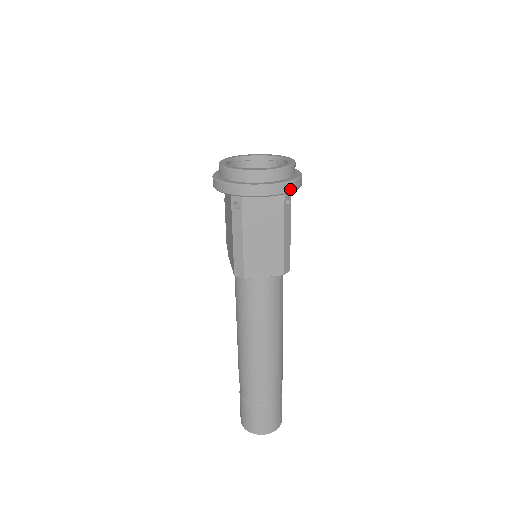
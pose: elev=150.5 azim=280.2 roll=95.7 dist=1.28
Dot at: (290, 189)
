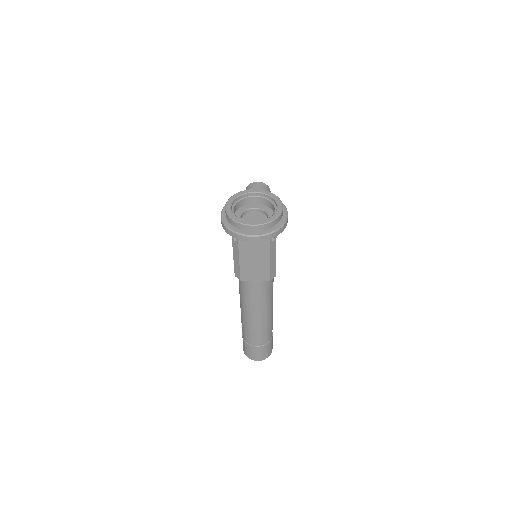
Dot at: (272, 237)
